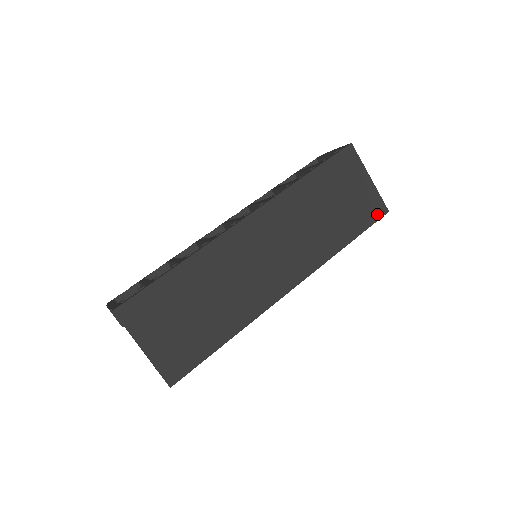
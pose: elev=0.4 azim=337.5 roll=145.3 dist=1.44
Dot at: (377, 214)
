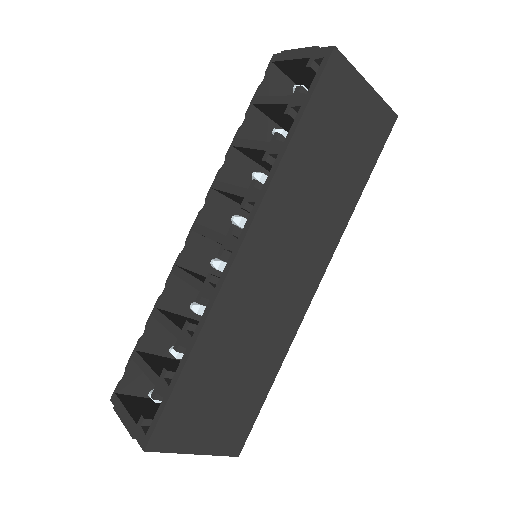
Dot at: (386, 129)
